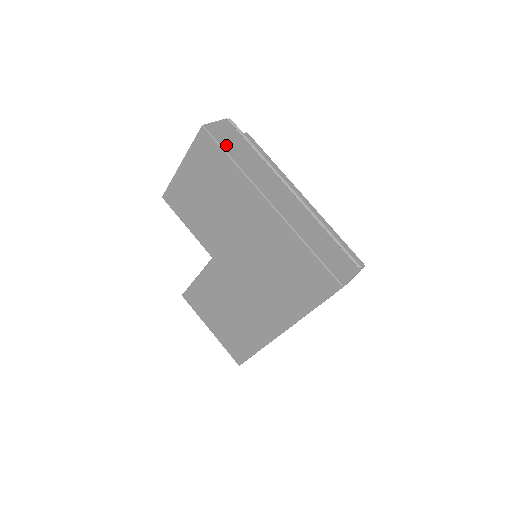
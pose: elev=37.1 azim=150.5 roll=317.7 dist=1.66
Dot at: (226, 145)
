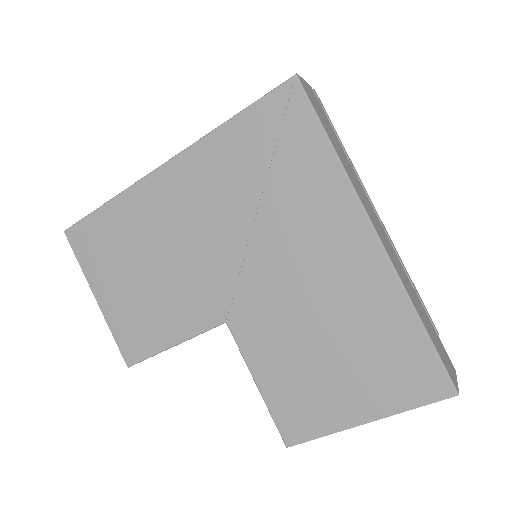
Dot at: occluded
